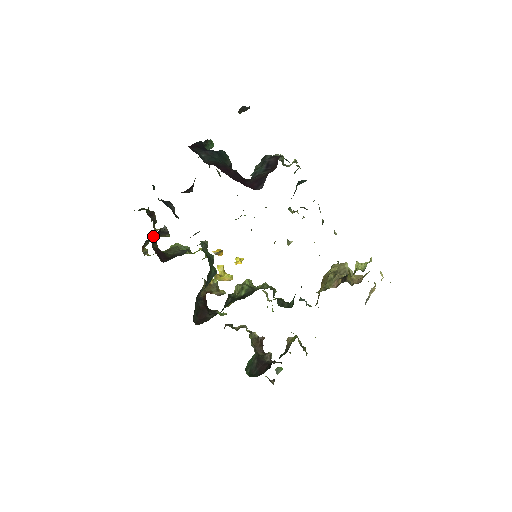
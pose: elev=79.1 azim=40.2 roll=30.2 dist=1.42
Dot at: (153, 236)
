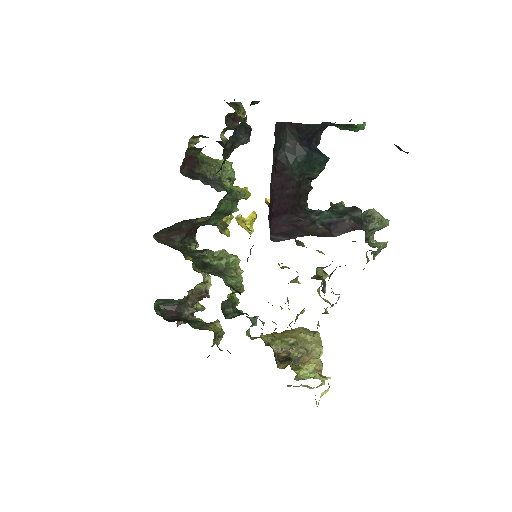
Dot at: occluded
